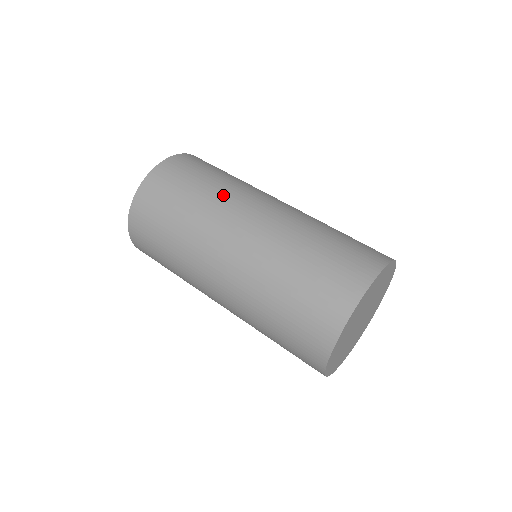
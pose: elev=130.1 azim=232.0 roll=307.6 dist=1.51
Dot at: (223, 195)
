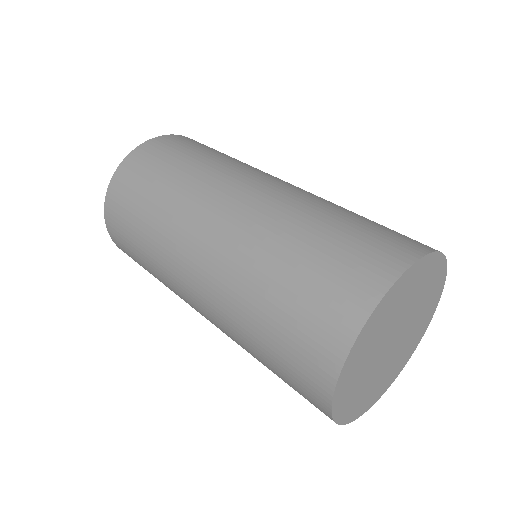
Dot at: (165, 230)
